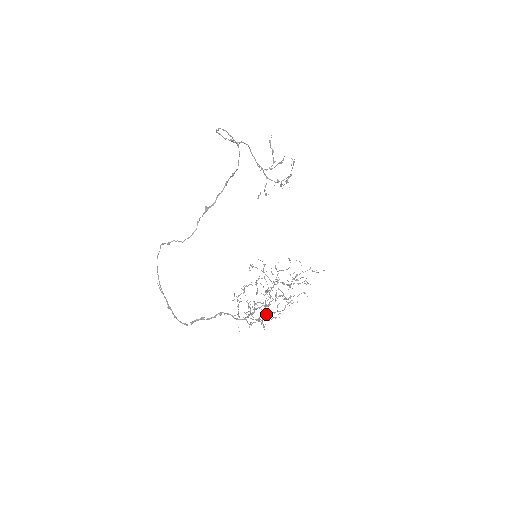
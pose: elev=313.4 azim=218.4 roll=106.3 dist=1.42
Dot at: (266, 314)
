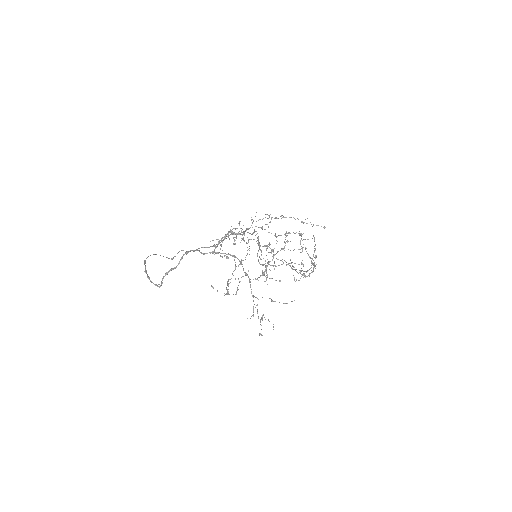
Dot at: occluded
